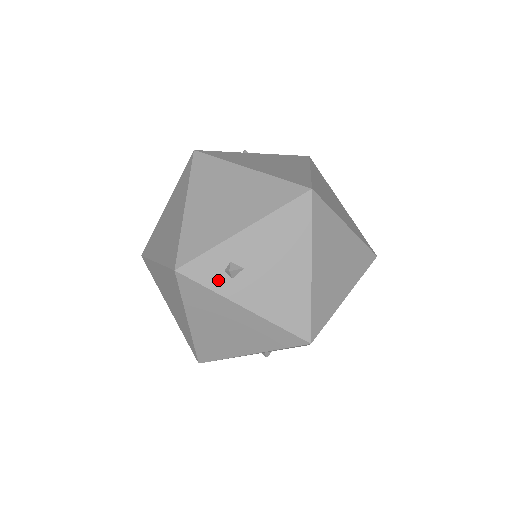
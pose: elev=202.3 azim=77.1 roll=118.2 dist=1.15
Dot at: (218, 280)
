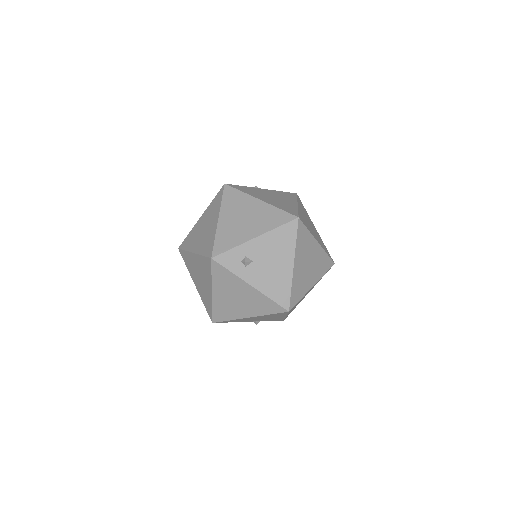
Dot at: (237, 267)
